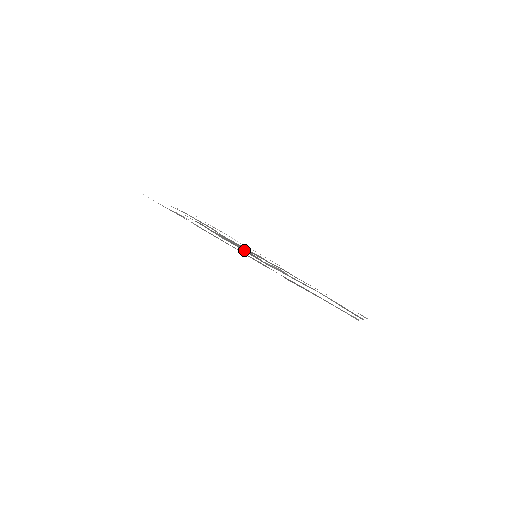
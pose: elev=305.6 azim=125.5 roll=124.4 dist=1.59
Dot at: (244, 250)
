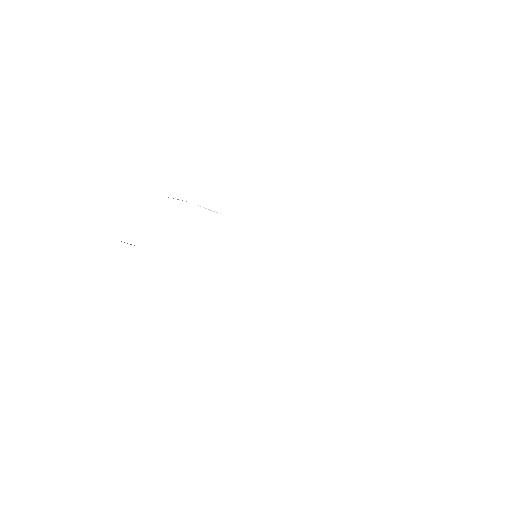
Dot at: occluded
